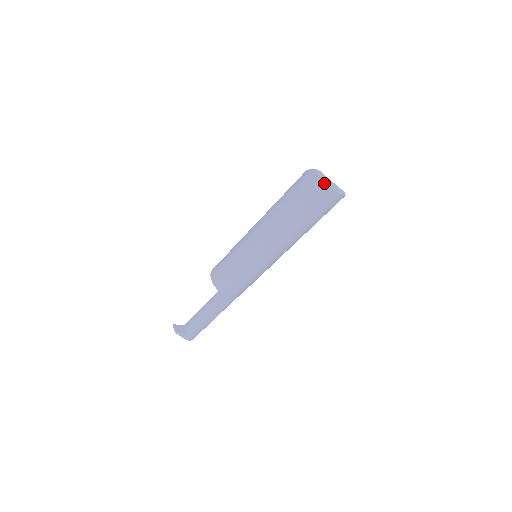
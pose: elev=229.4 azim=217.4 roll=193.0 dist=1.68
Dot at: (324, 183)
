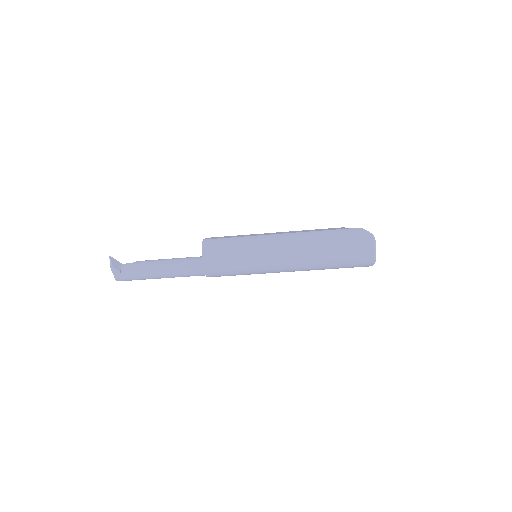
Dot at: (373, 252)
